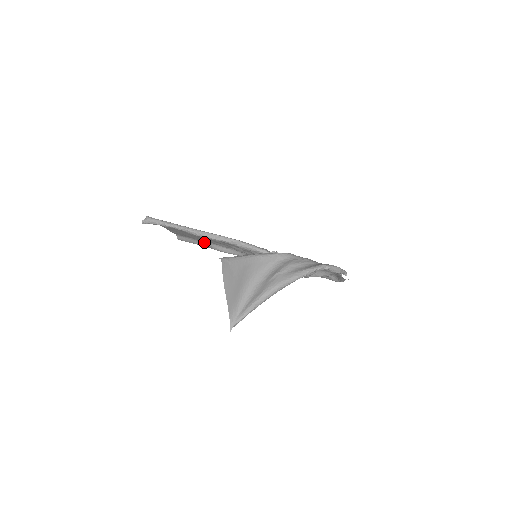
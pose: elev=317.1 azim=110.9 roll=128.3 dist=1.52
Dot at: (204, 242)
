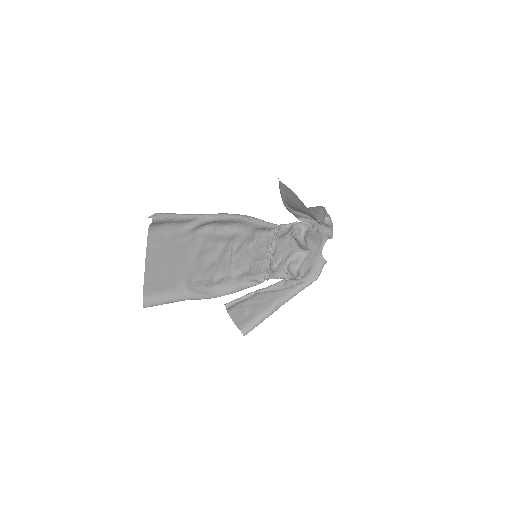
Dot at: (183, 287)
